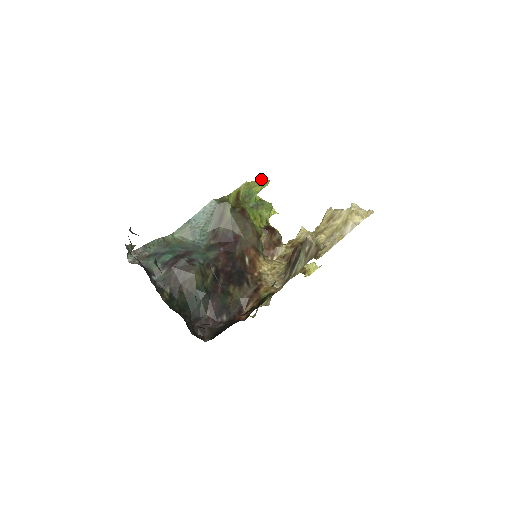
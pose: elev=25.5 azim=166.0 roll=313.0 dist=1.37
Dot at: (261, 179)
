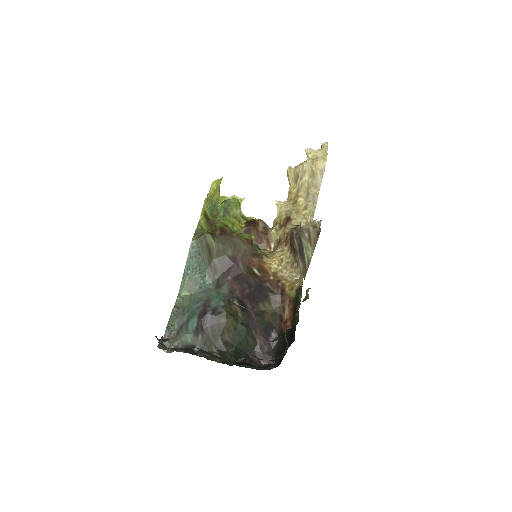
Dot at: (212, 182)
